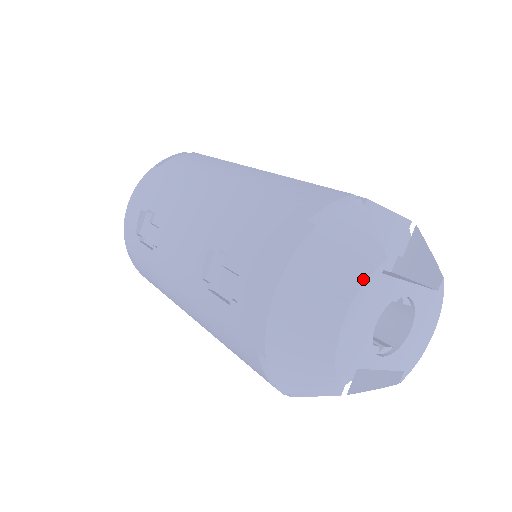
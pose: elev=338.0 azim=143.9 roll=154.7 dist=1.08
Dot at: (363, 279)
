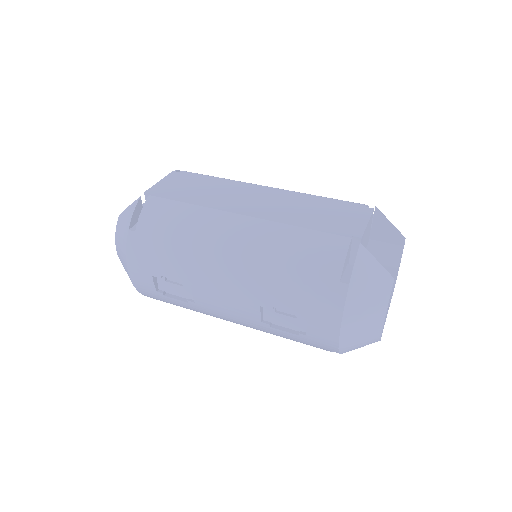
Dot at: (387, 300)
